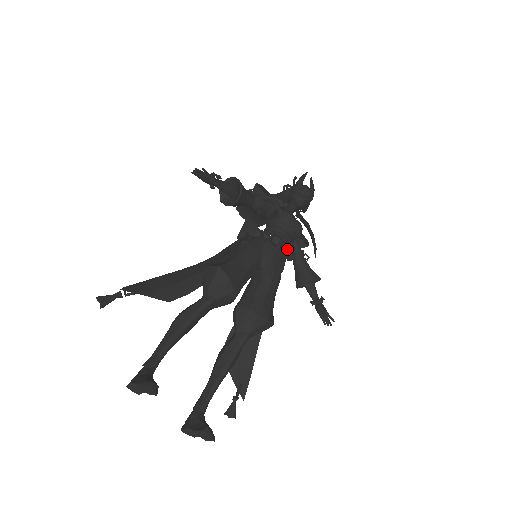
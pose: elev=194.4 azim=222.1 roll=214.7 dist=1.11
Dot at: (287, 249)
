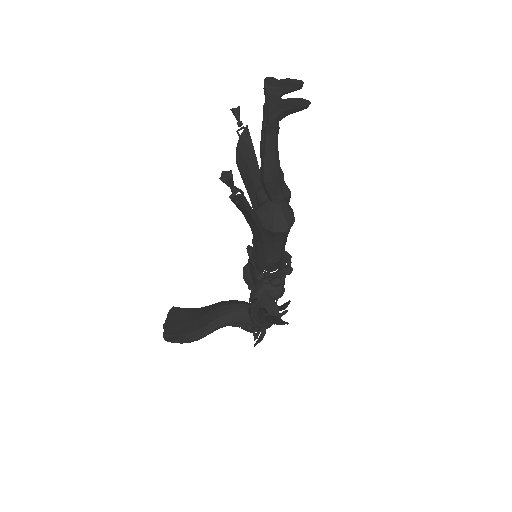
Dot at: (289, 265)
